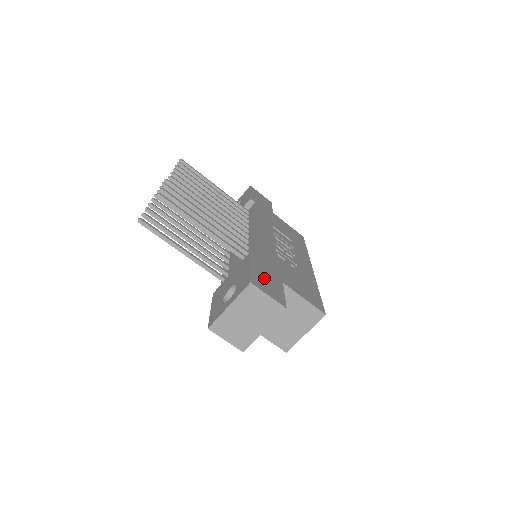
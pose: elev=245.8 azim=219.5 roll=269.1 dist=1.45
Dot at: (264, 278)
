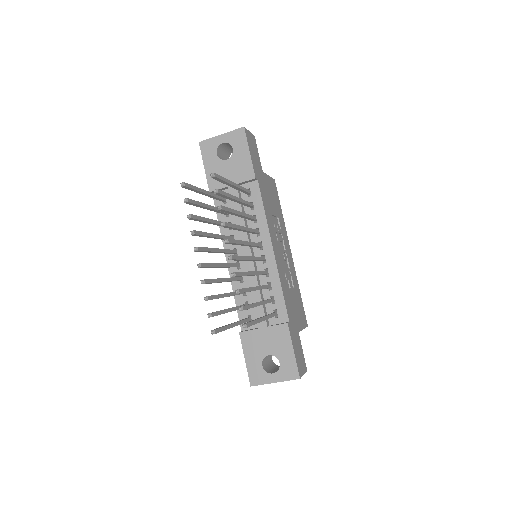
Dot at: (298, 352)
